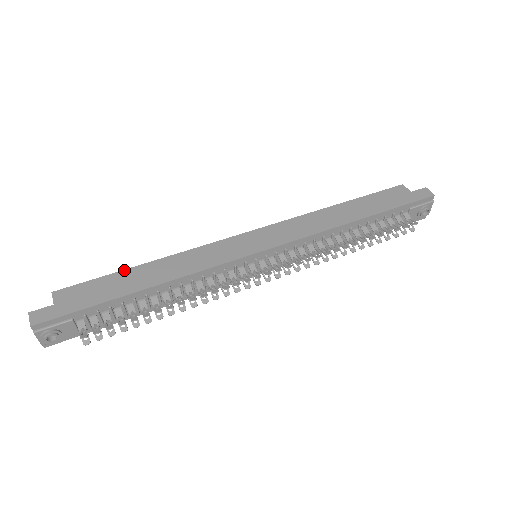
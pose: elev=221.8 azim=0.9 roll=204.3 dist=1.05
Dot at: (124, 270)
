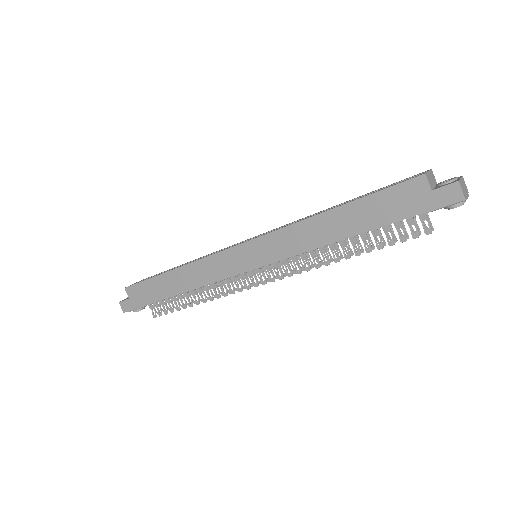
Dot at: (159, 275)
